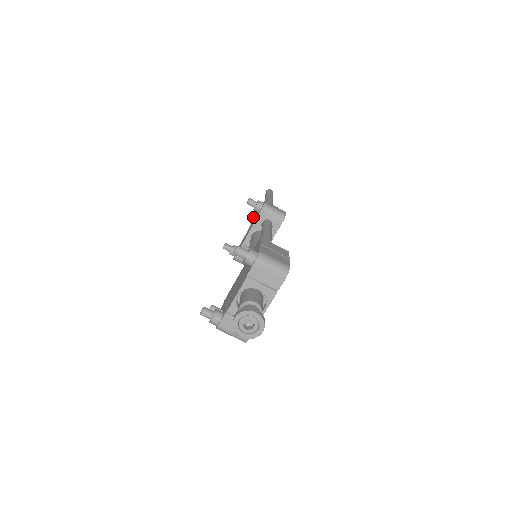
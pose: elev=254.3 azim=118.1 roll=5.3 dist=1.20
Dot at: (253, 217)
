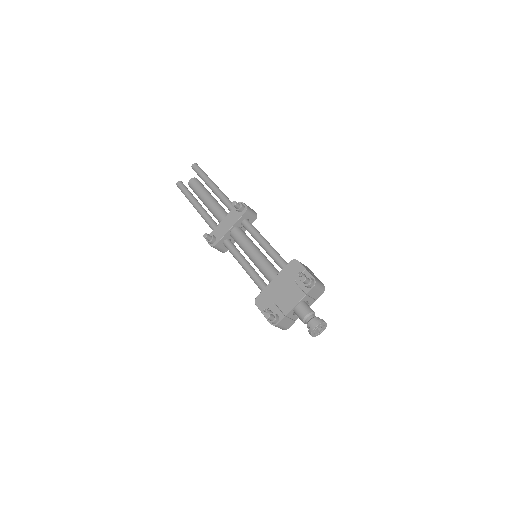
Dot at: (184, 190)
